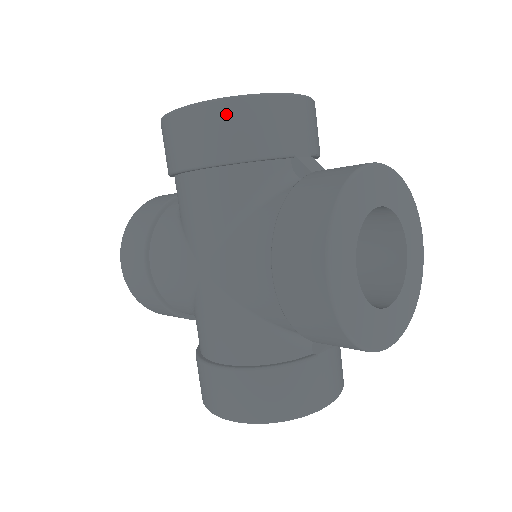
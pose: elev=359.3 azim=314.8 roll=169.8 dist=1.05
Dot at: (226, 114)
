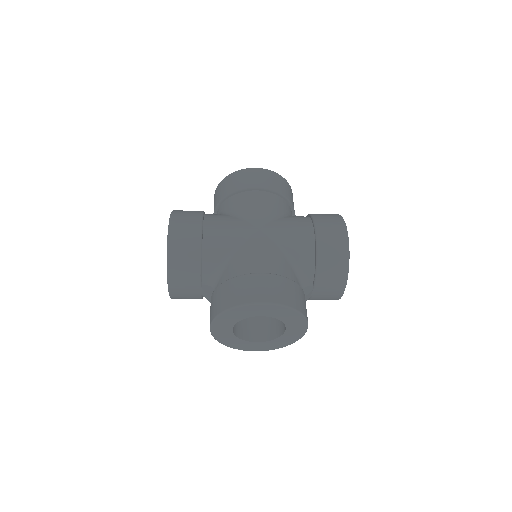
Dot at: (281, 180)
